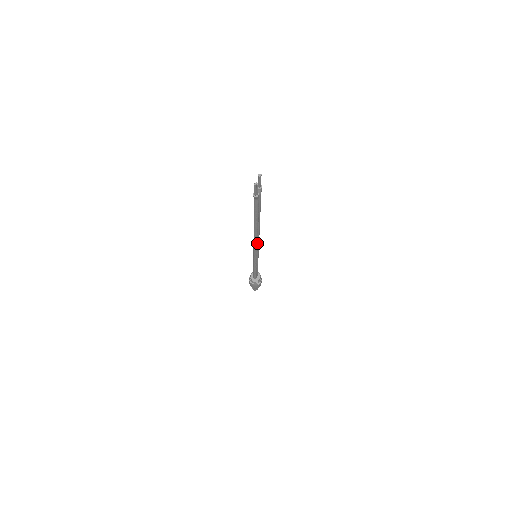
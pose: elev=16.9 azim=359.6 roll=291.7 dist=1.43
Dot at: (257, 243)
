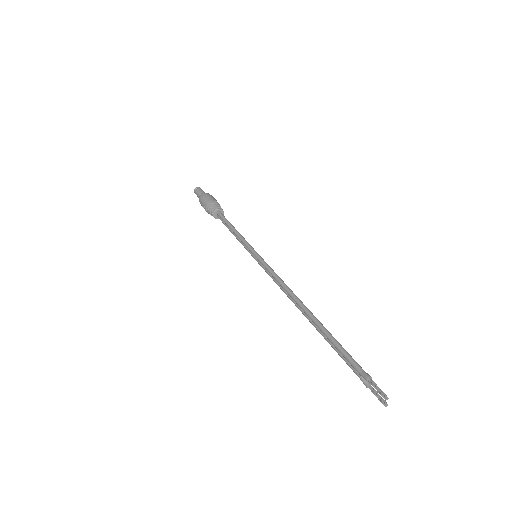
Dot at: occluded
